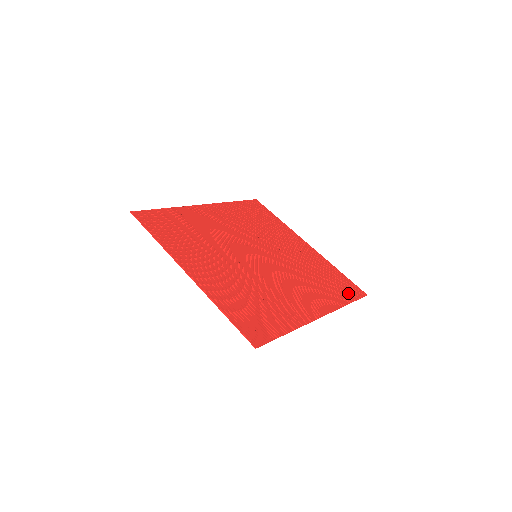
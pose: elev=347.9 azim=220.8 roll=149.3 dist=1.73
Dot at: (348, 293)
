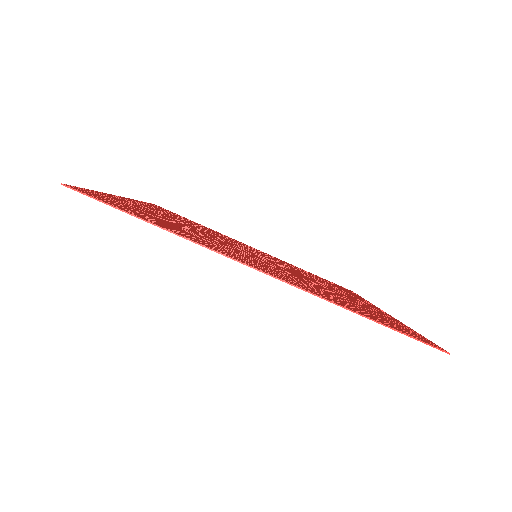
Dot at: (347, 290)
